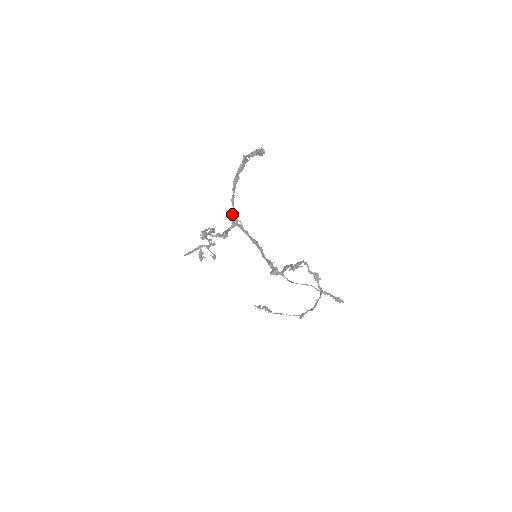
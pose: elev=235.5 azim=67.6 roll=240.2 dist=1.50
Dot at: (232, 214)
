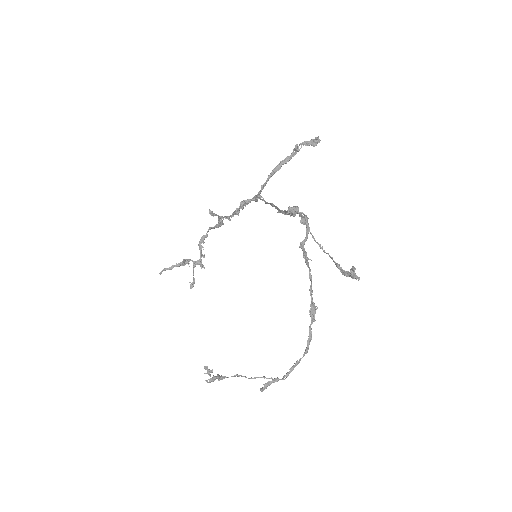
Dot at: (258, 192)
